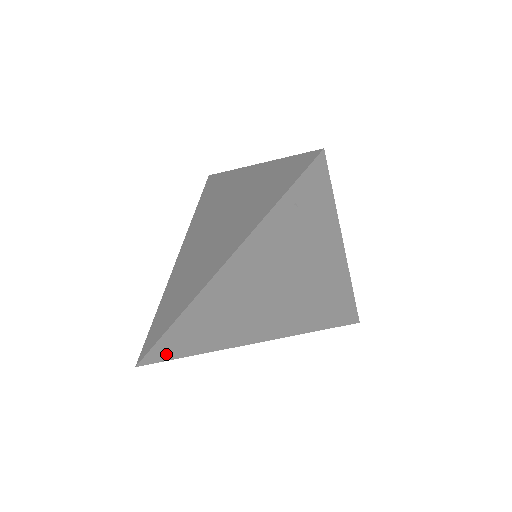
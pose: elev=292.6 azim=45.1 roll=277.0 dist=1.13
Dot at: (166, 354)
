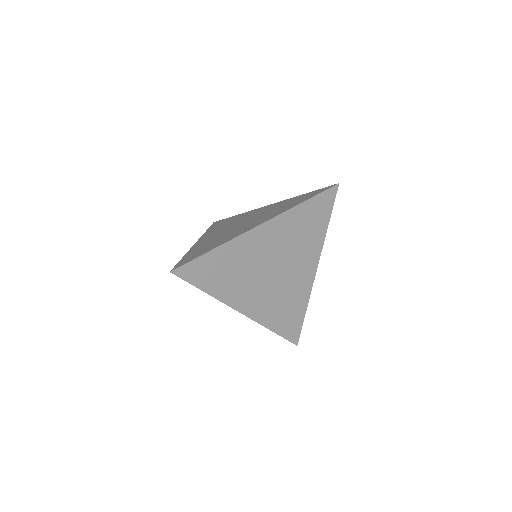
Dot at: (192, 275)
